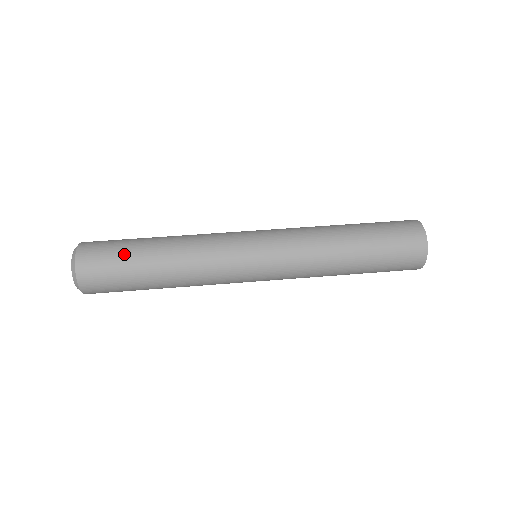
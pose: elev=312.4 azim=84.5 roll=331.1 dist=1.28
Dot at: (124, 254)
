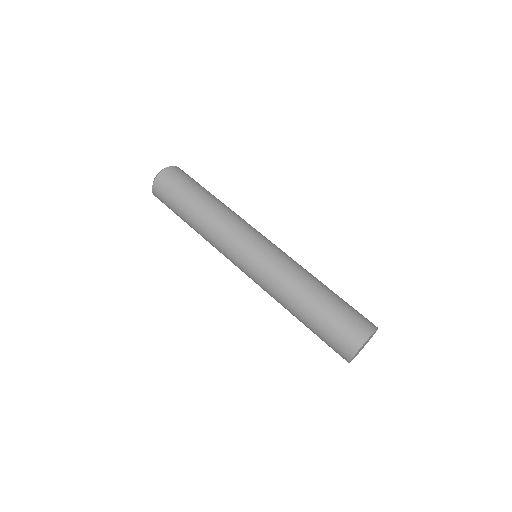
Dot at: (175, 203)
